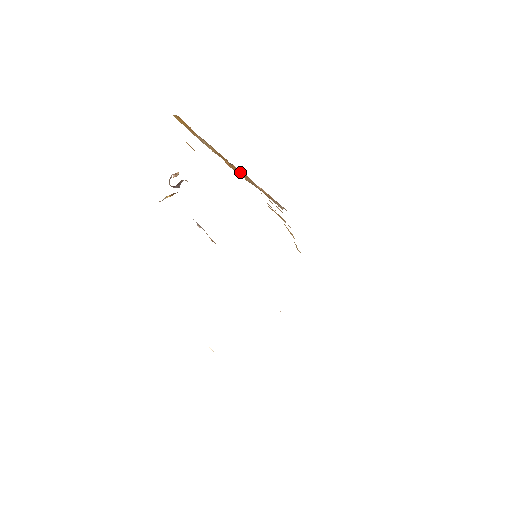
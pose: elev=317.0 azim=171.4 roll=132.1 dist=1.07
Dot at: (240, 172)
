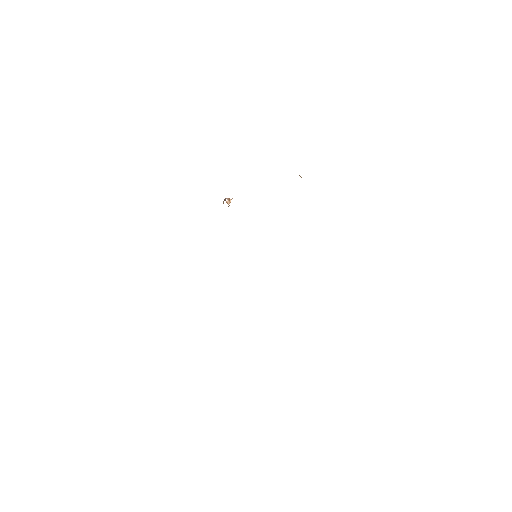
Dot at: occluded
